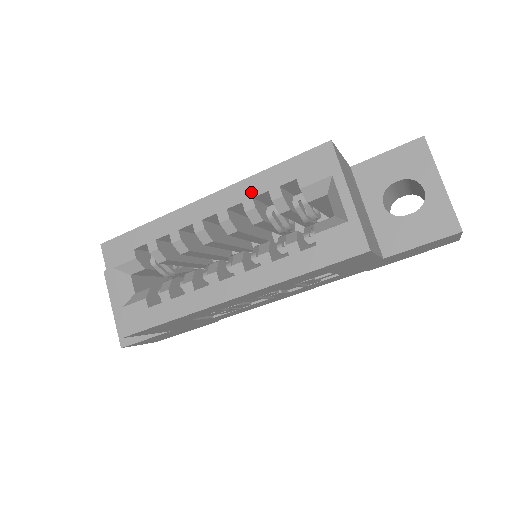
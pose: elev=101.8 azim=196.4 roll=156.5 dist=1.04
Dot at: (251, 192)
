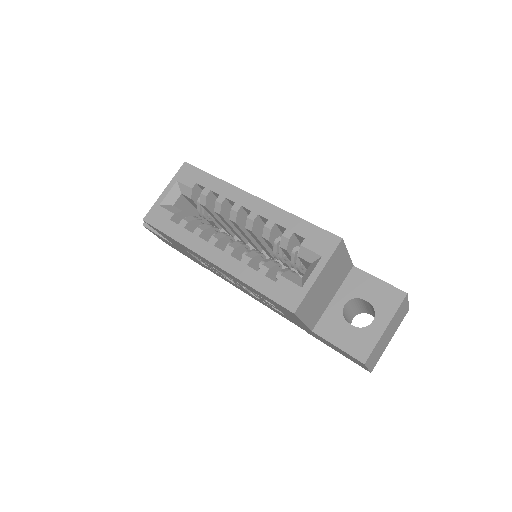
Dot at: (278, 219)
